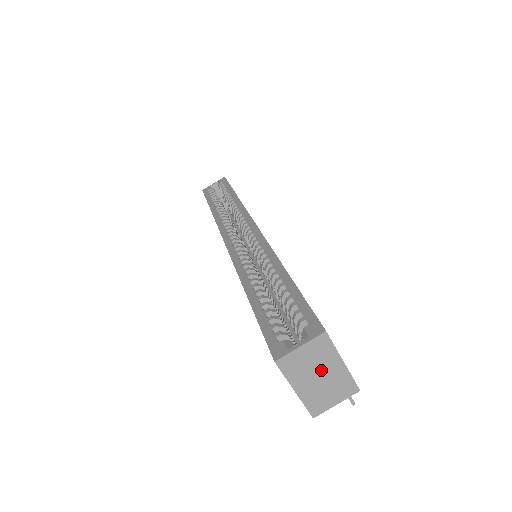
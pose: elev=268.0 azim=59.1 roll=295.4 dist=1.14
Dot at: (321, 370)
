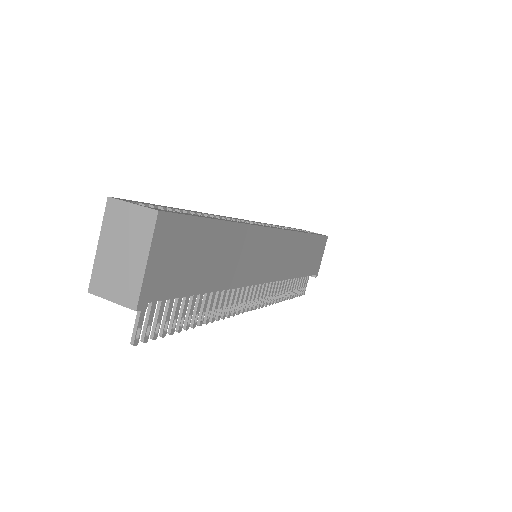
Dot at: (128, 247)
